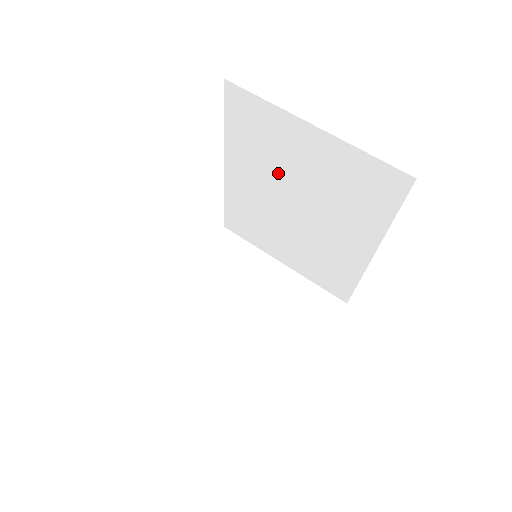
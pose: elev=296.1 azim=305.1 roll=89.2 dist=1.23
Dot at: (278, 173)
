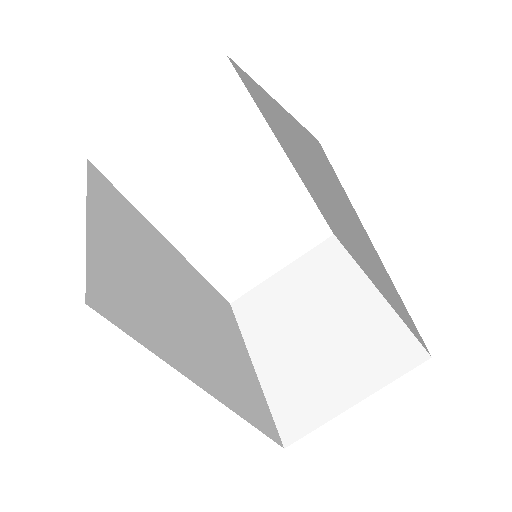
Dot at: (297, 159)
